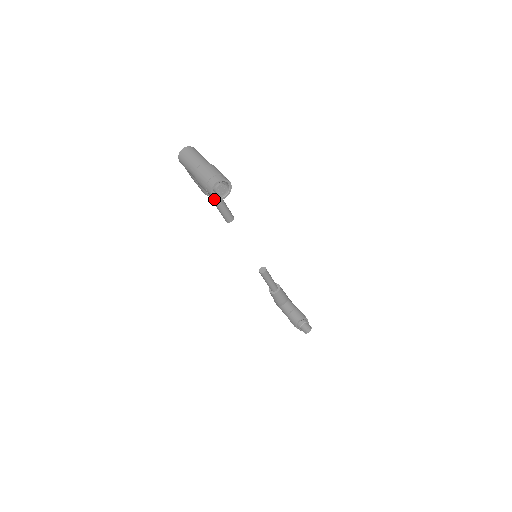
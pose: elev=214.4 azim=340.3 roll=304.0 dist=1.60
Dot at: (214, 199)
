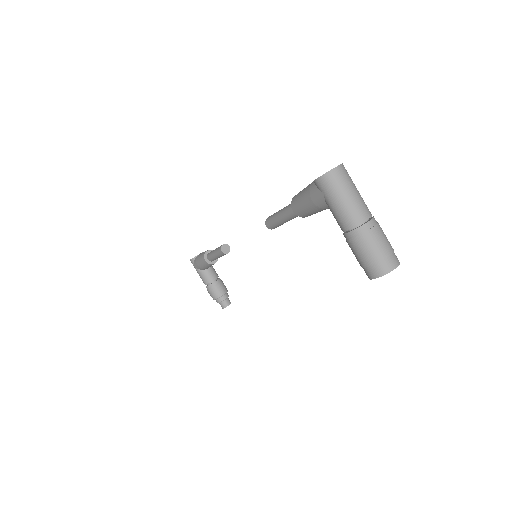
Dot at: (295, 216)
